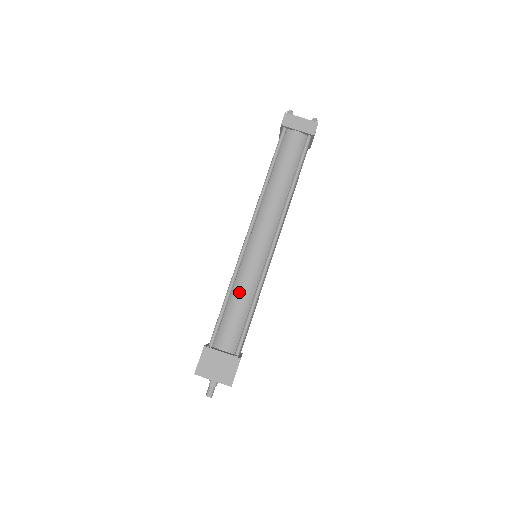
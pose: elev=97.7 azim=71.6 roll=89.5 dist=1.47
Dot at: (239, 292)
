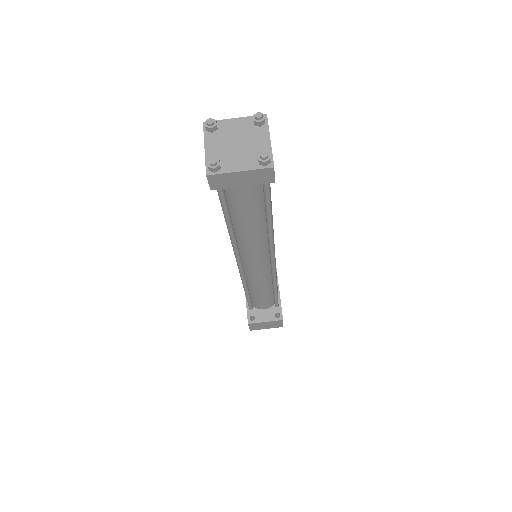
Dot at: (257, 291)
